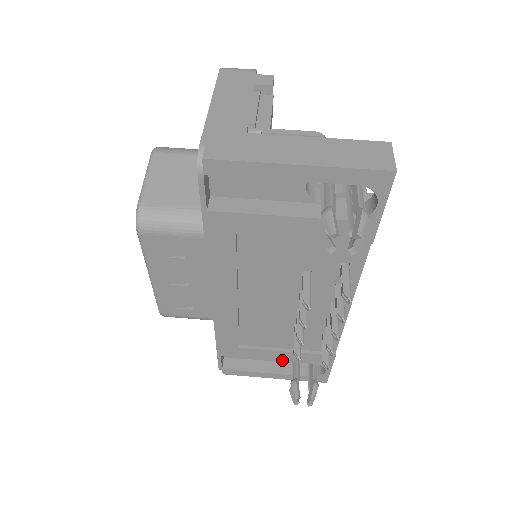
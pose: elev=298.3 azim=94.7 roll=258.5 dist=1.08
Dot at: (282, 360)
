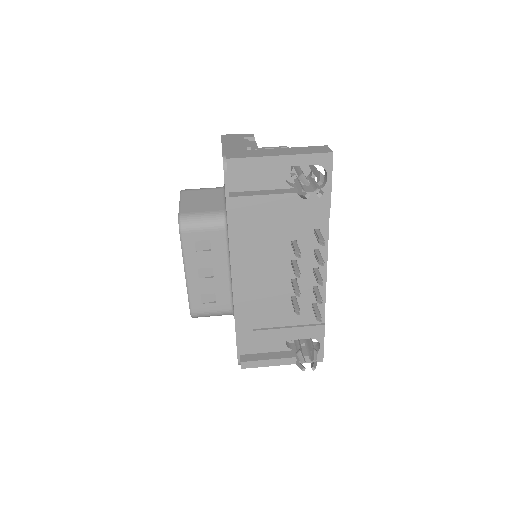
Dot at: (286, 339)
